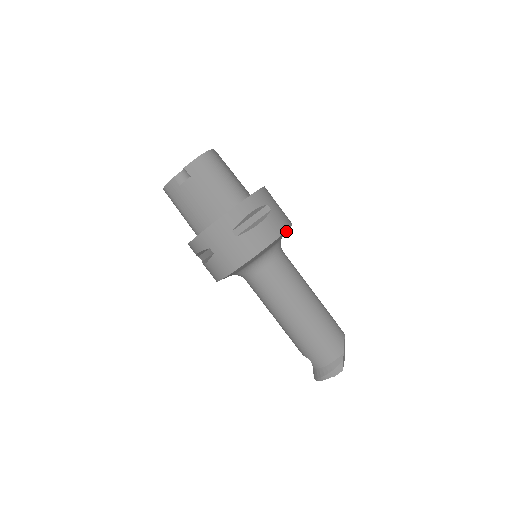
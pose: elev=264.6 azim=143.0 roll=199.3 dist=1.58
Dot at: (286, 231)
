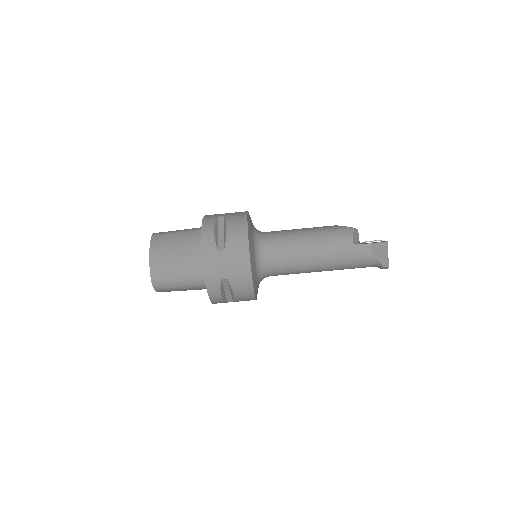
Dot at: (252, 271)
